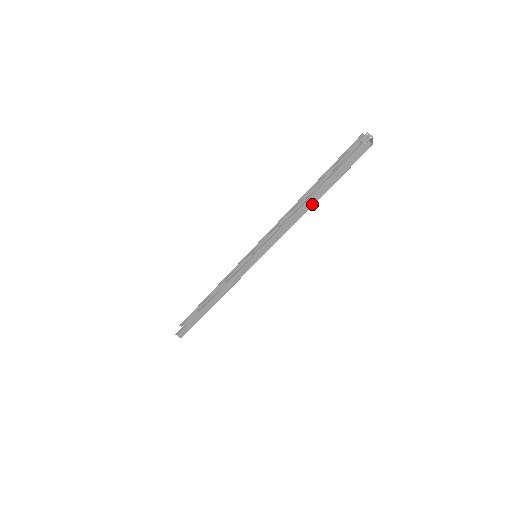
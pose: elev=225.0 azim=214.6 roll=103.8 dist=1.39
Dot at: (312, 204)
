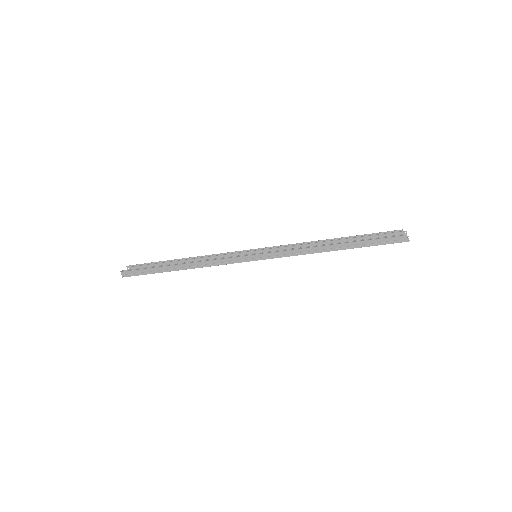
Dot at: (336, 249)
